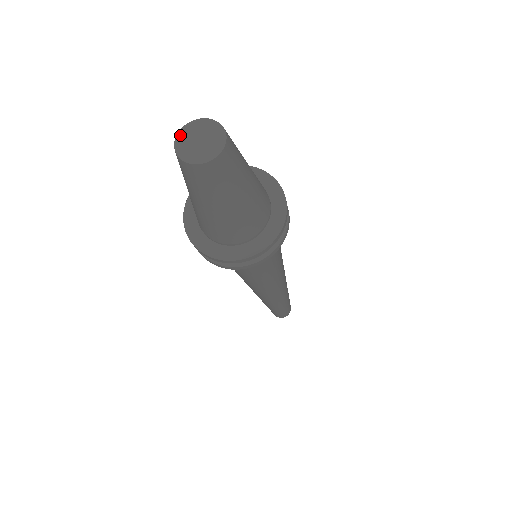
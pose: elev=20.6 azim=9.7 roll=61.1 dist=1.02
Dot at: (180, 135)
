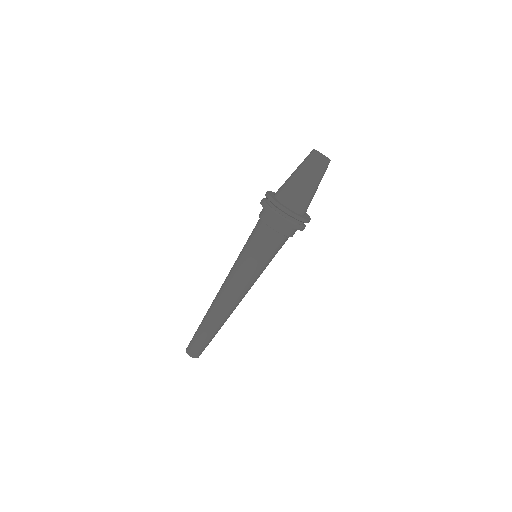
Dot at: occluded
